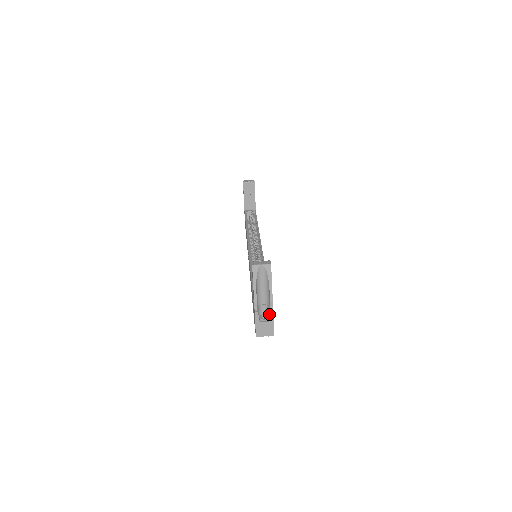
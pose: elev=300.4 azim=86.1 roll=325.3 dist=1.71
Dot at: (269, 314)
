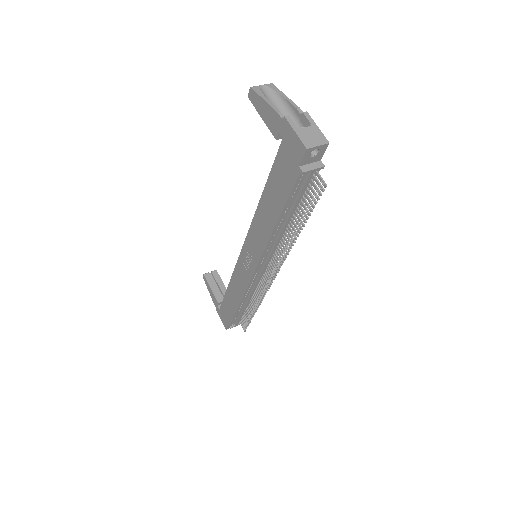
Dot at: (305, 125)
